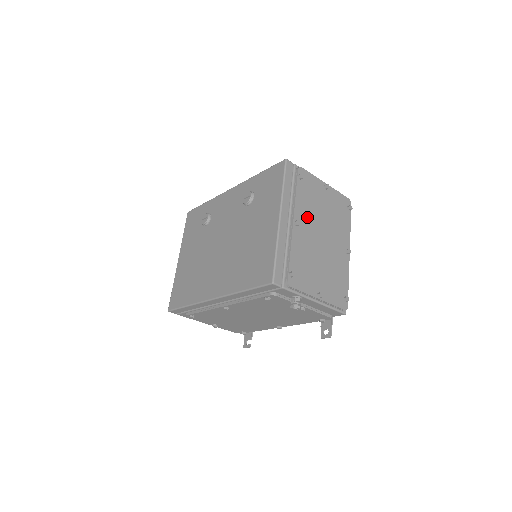
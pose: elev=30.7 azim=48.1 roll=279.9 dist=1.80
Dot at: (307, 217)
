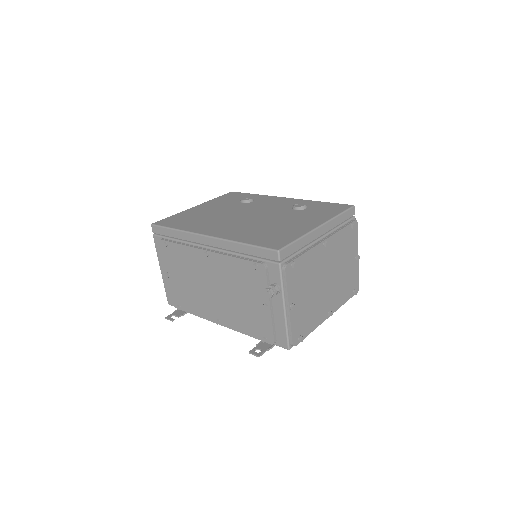
Dot at: (333, 252)
